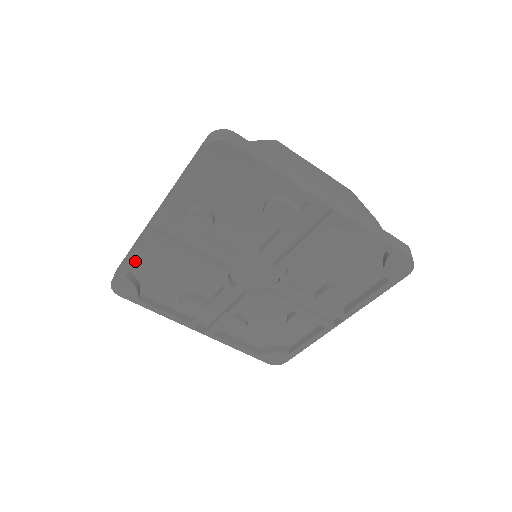
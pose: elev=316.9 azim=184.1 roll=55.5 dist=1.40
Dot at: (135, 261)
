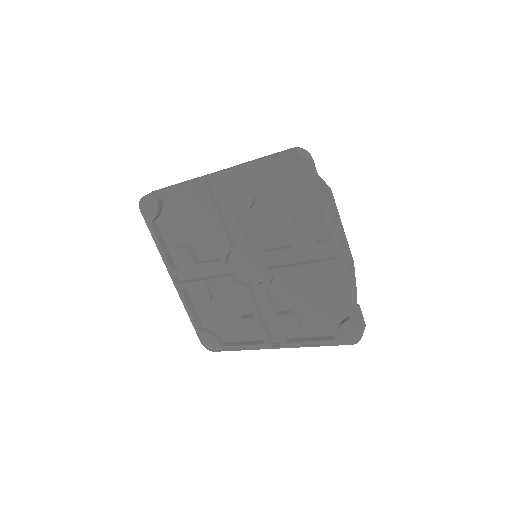
Dot at: (200, 317)
